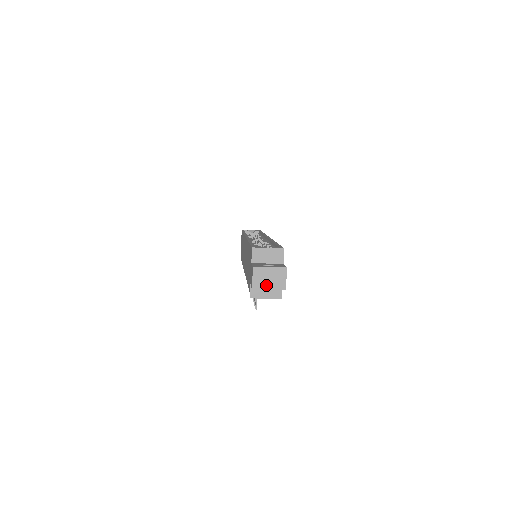
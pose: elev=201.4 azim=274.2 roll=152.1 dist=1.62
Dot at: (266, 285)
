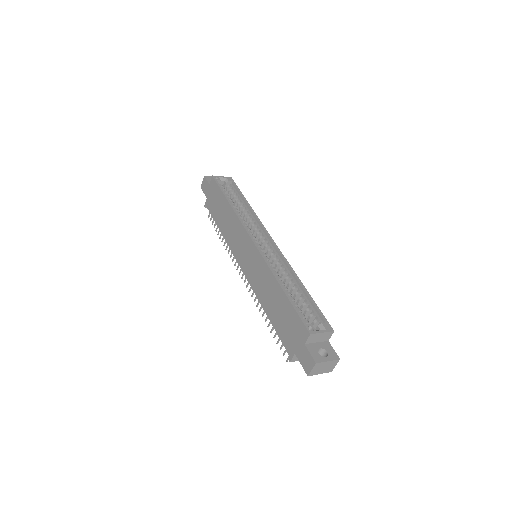
Dot at: (319, 372)
